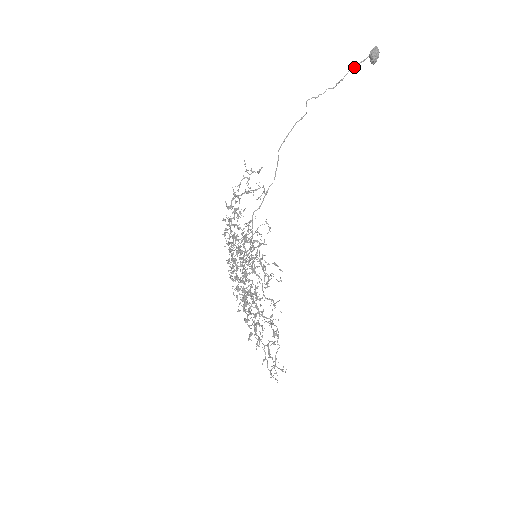
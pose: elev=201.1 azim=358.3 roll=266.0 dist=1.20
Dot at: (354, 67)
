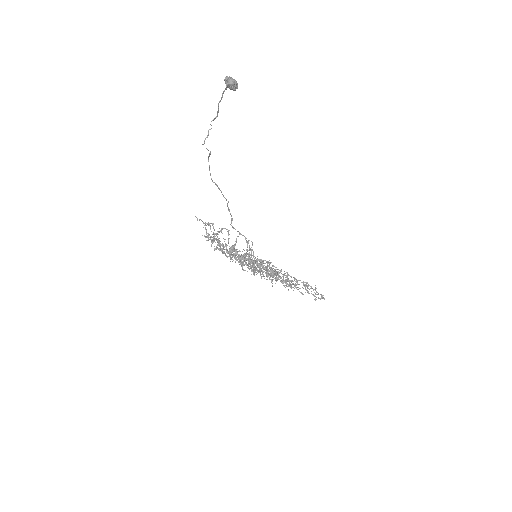
Dot at: (220, 100)
